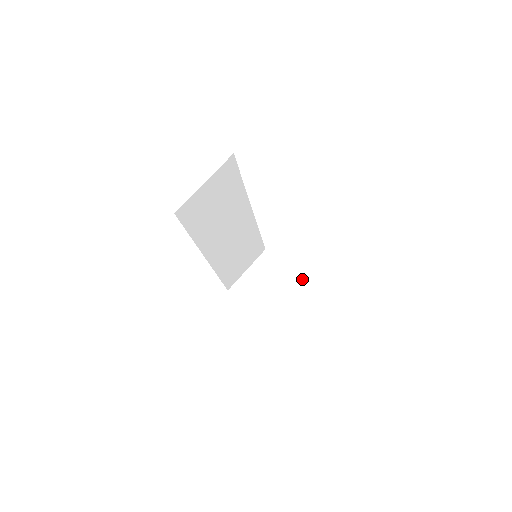
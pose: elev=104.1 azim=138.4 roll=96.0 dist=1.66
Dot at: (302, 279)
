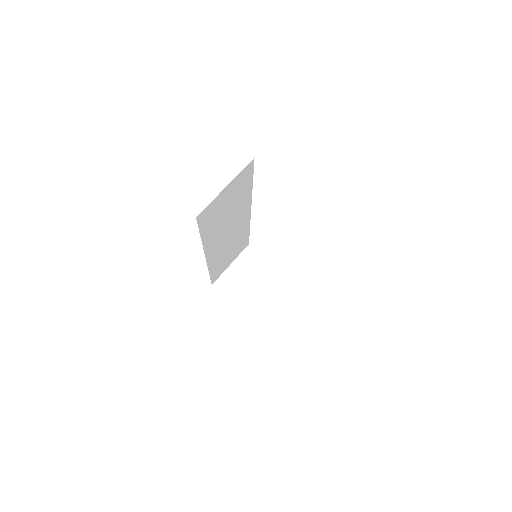
Dot at: (286, 275)
